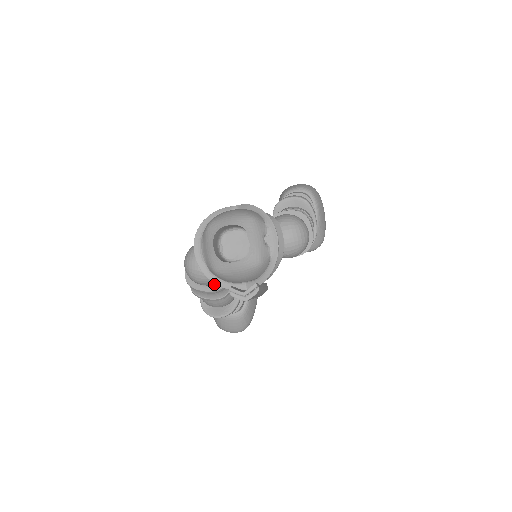
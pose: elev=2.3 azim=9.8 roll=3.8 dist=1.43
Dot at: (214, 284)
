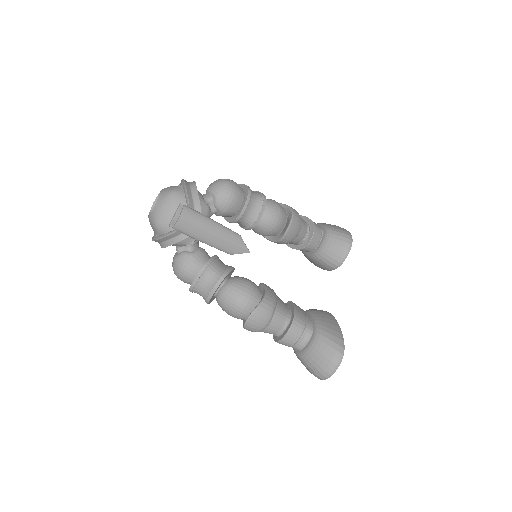
Dot at: occluded
